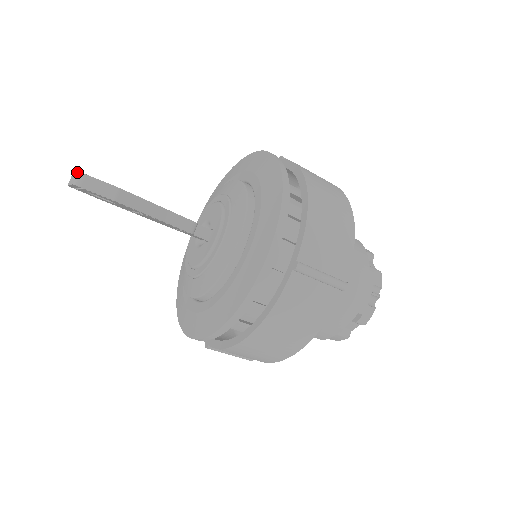
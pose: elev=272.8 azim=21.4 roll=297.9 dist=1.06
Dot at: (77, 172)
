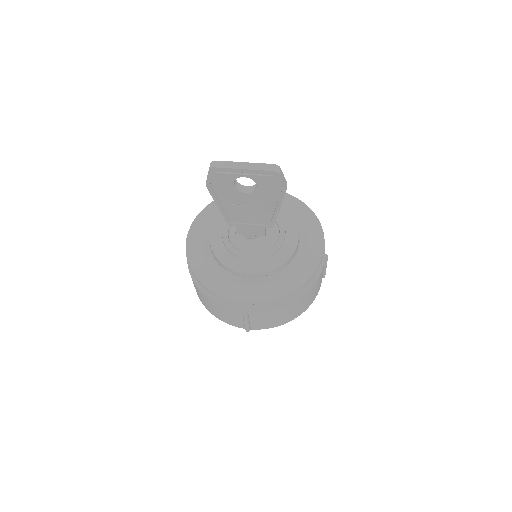
Dot at: (274, 164)
